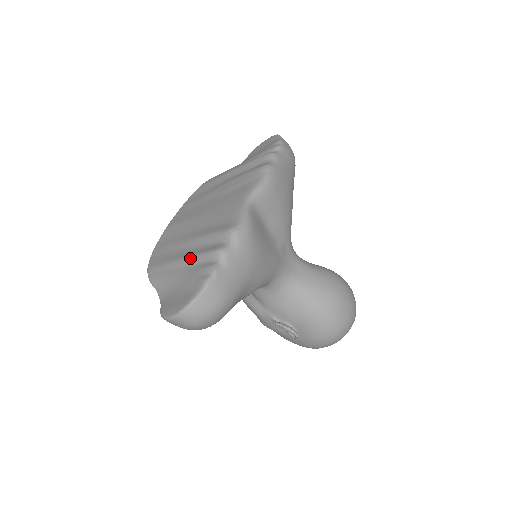
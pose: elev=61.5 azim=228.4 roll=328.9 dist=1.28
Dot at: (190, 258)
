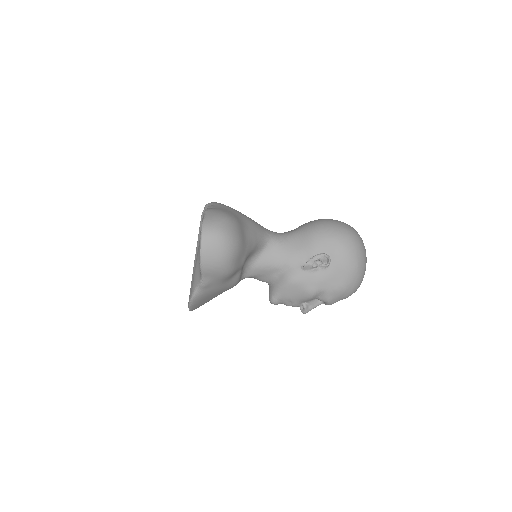
Dot at: (197, 242)
